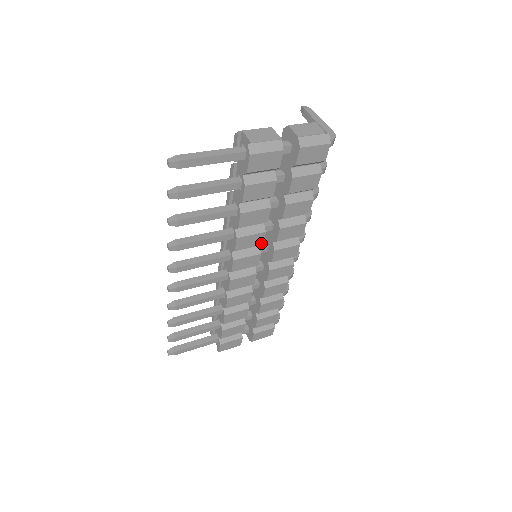
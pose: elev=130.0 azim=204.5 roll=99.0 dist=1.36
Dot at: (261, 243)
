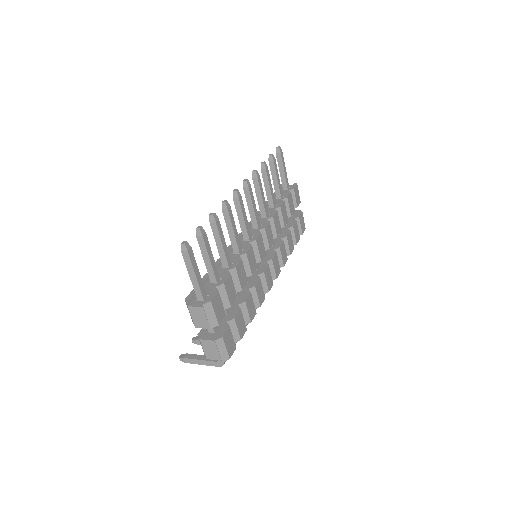
Dot at: (277, 235)
